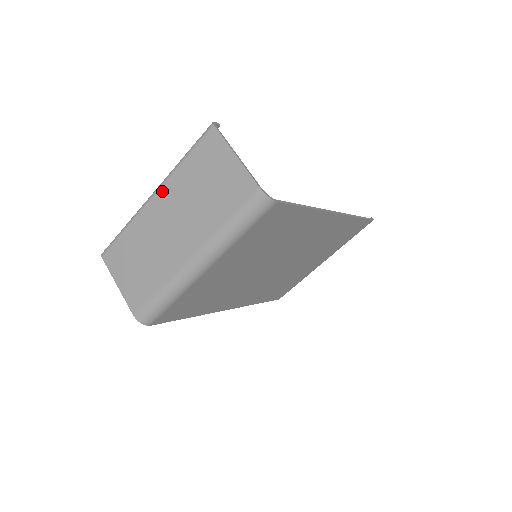
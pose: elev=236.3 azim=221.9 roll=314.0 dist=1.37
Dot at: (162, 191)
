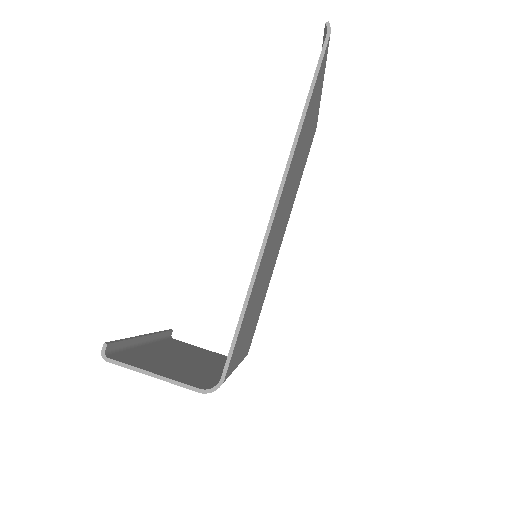
Dot at: occluded
